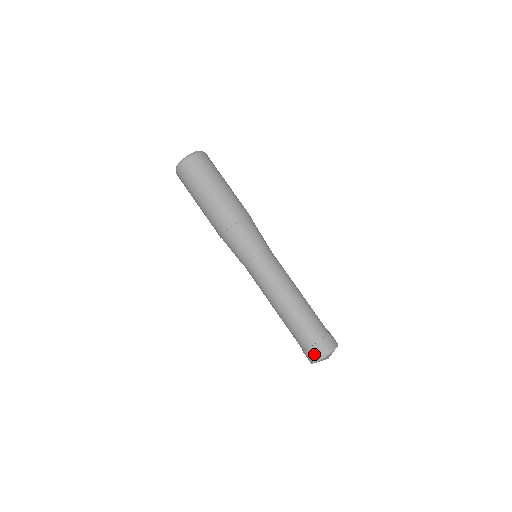
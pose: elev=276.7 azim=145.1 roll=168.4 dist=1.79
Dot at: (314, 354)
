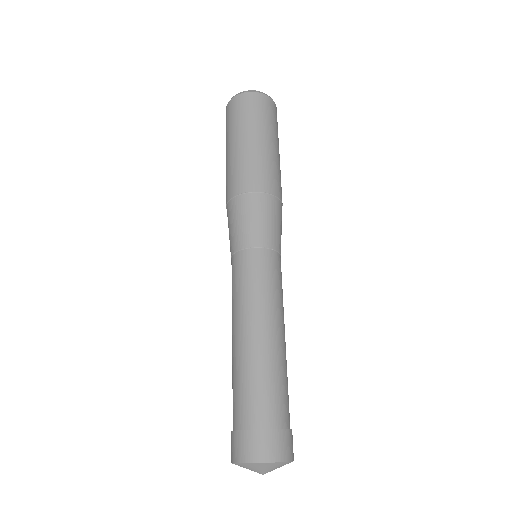
Dot at: (234, 446)
